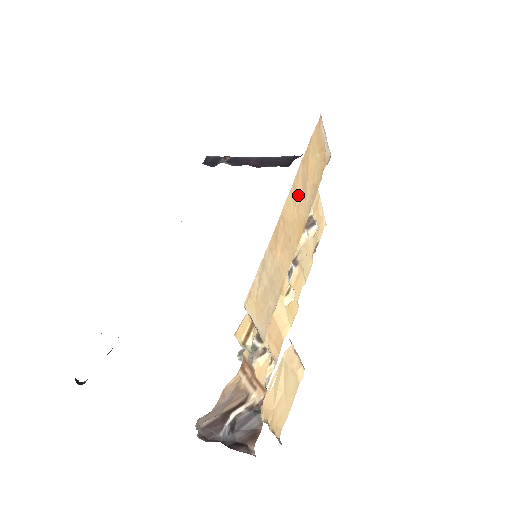
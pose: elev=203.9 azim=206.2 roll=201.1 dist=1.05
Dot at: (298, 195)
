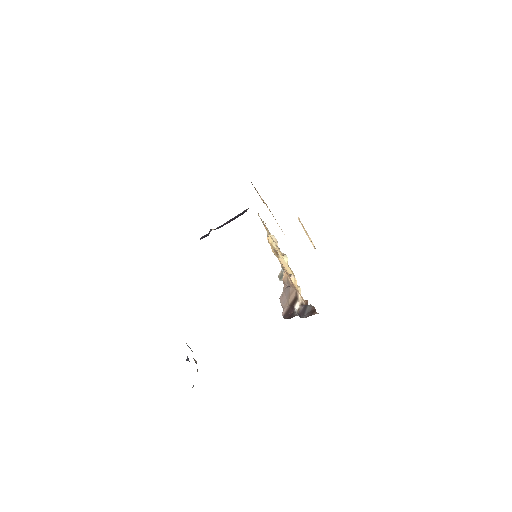
Dot at: occluded
